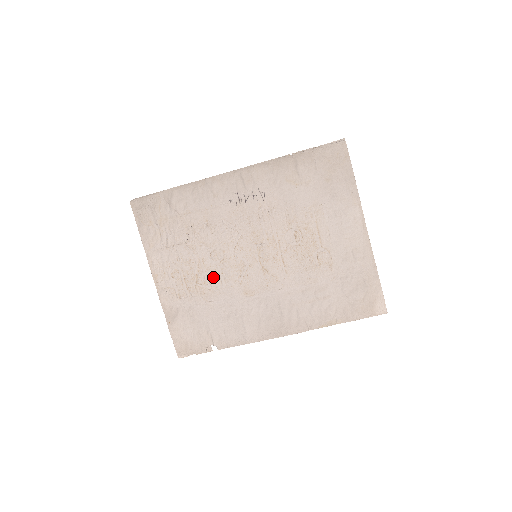
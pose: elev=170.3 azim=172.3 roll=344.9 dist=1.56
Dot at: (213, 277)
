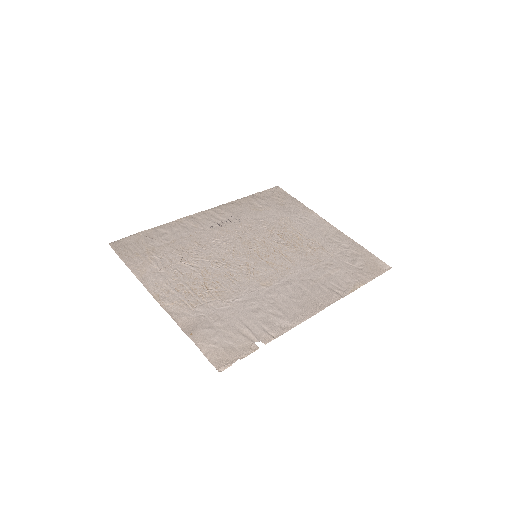
Dot at: (223, 280)
